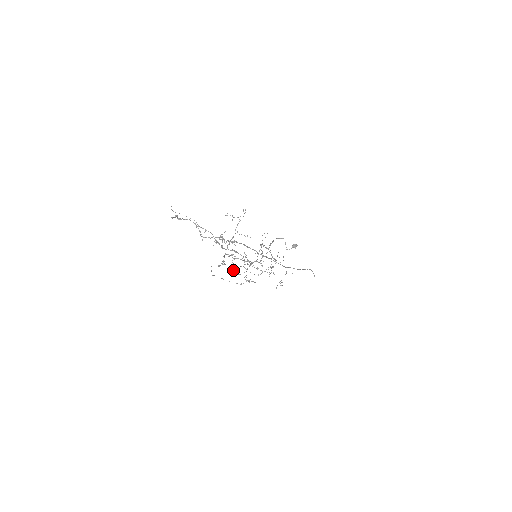
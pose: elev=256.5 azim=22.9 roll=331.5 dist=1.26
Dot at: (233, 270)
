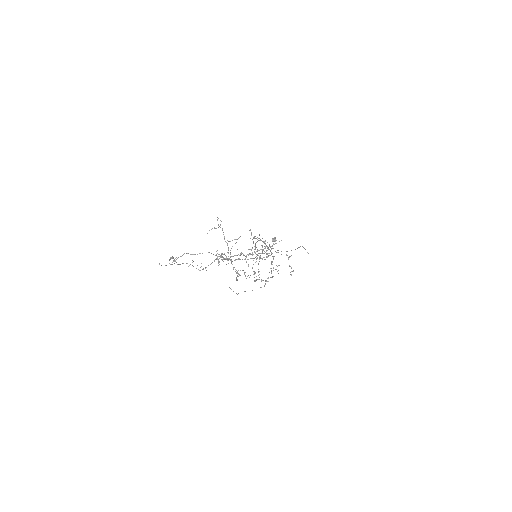
Dot at: occluded
